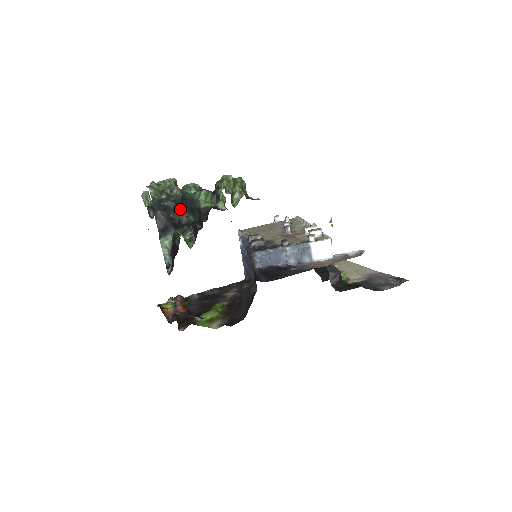
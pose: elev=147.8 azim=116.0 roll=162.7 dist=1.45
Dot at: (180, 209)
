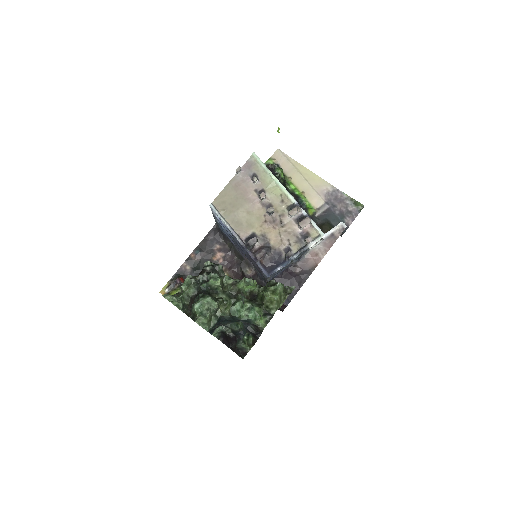
Dot at: (231, 322)
